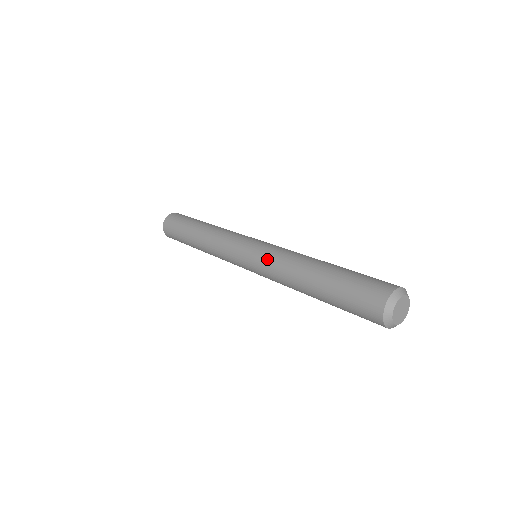
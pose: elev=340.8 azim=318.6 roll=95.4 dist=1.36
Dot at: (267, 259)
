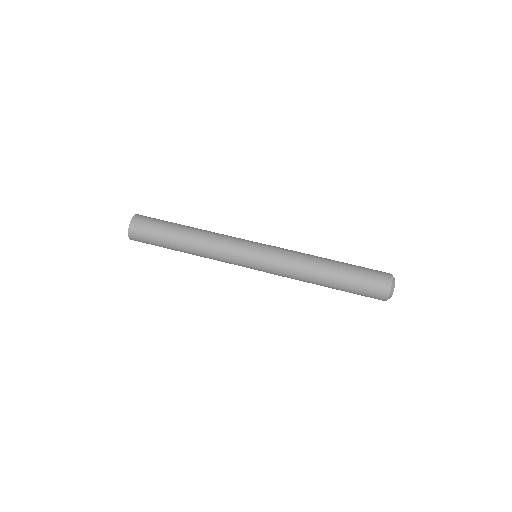
Dot at: (281, 266)
